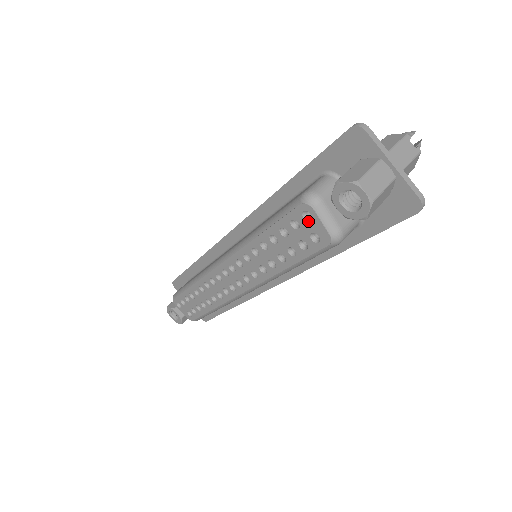
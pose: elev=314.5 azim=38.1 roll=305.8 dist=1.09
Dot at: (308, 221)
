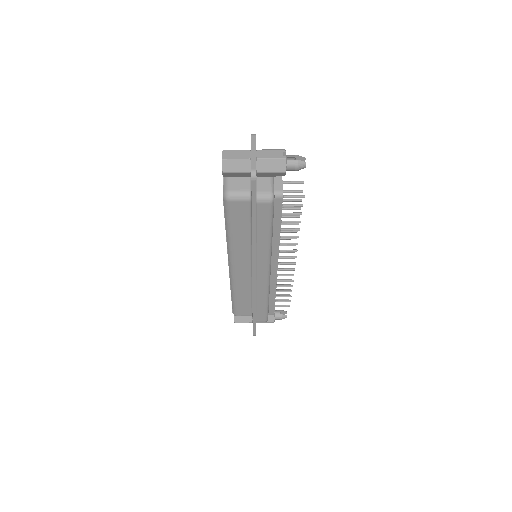
Dot at: occluded
